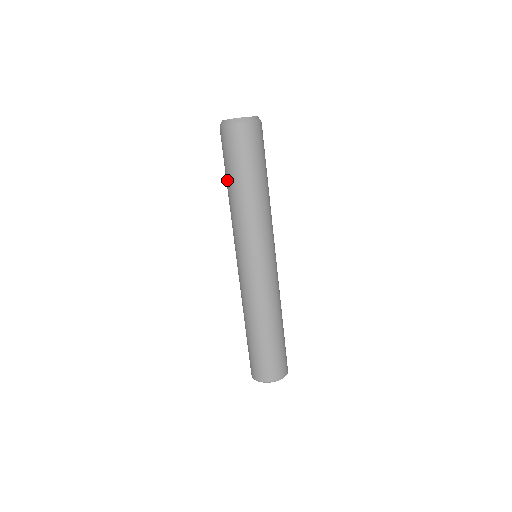
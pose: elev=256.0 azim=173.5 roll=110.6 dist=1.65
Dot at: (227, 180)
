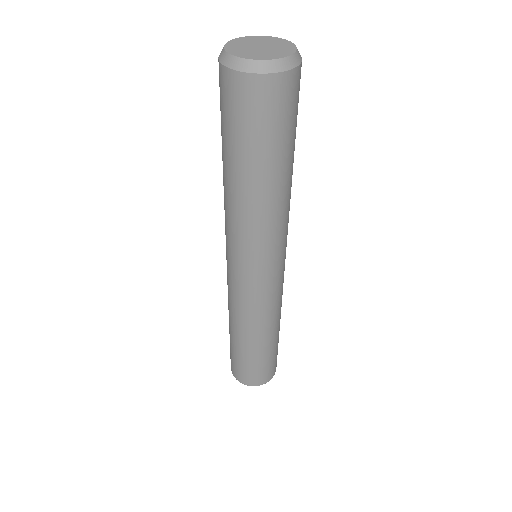
Dot at: occluded
